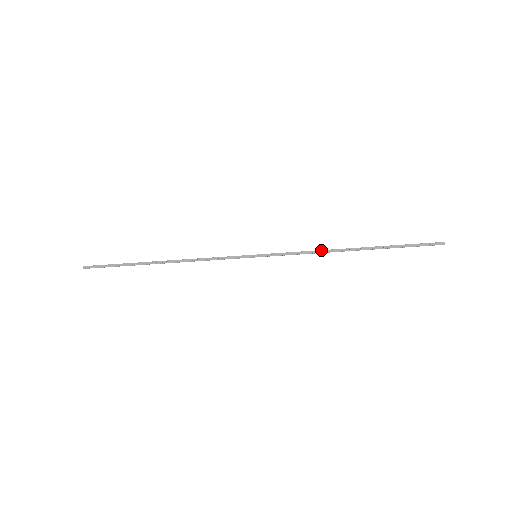
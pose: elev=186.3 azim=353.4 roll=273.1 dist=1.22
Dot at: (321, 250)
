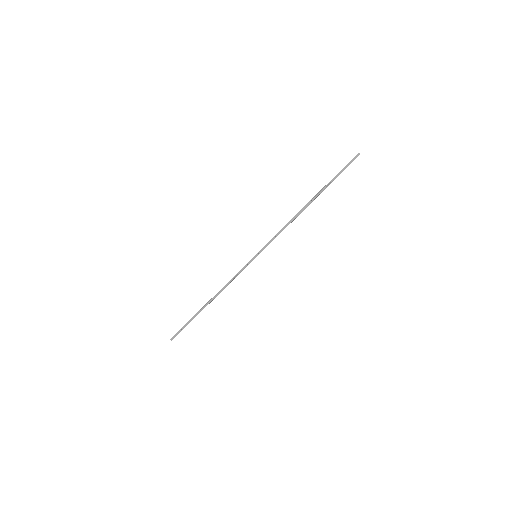
Dot at: (289, 221)
